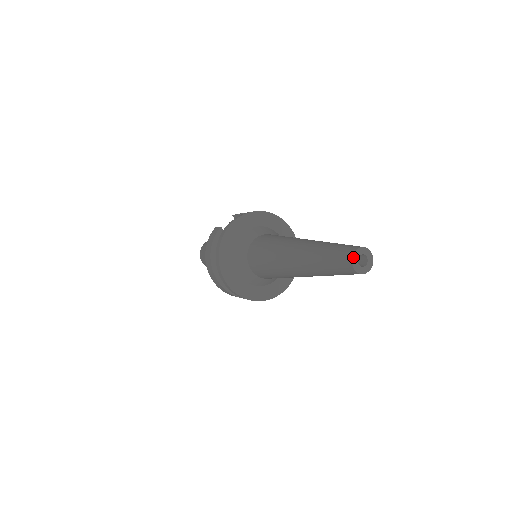
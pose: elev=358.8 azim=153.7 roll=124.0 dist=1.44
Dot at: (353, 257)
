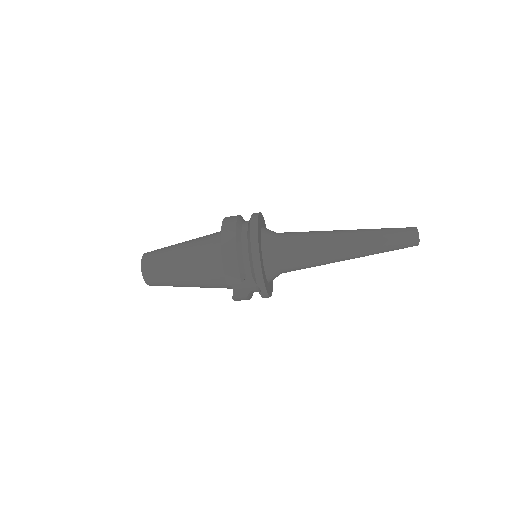
Dot at: (416, 228)
